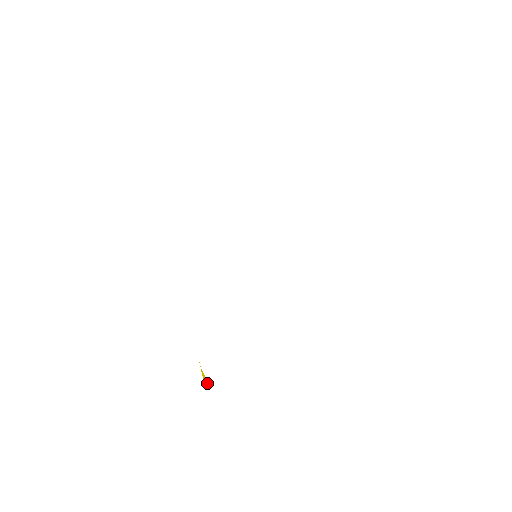
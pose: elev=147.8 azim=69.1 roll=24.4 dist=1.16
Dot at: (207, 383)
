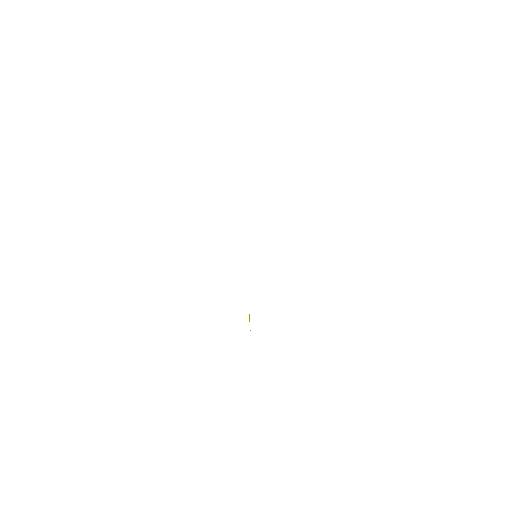
Dot at: occluded
